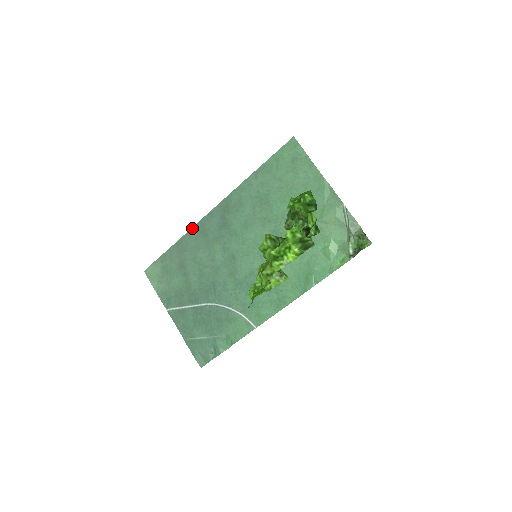
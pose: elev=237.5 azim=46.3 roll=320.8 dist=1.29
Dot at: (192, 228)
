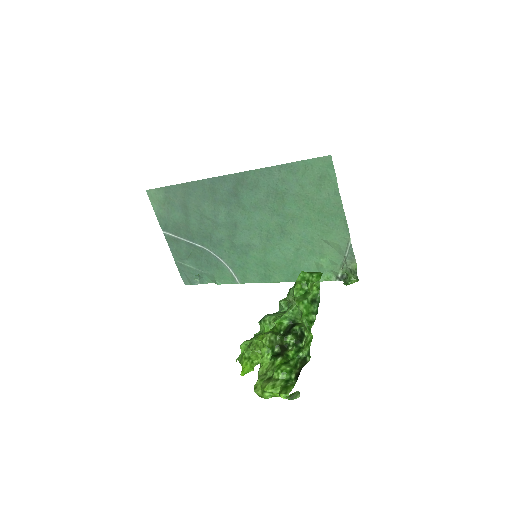
Dot at: (202, 180)
